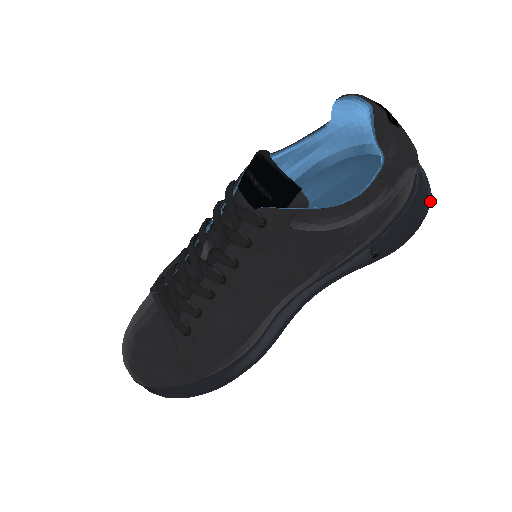
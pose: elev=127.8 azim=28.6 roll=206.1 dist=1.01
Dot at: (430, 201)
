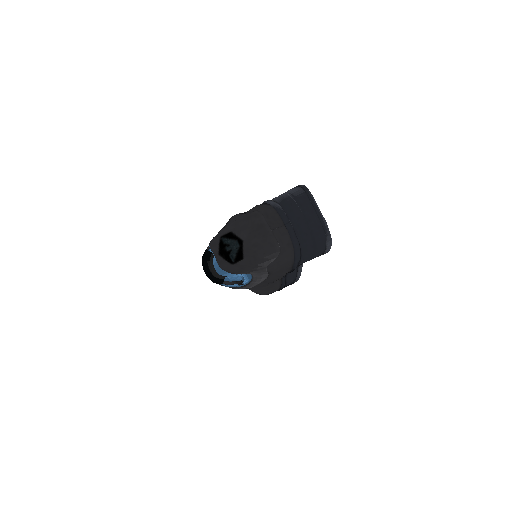
Dot at: (325, 238)
